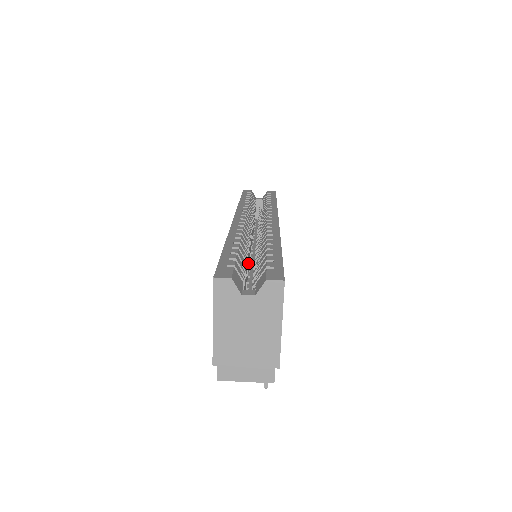
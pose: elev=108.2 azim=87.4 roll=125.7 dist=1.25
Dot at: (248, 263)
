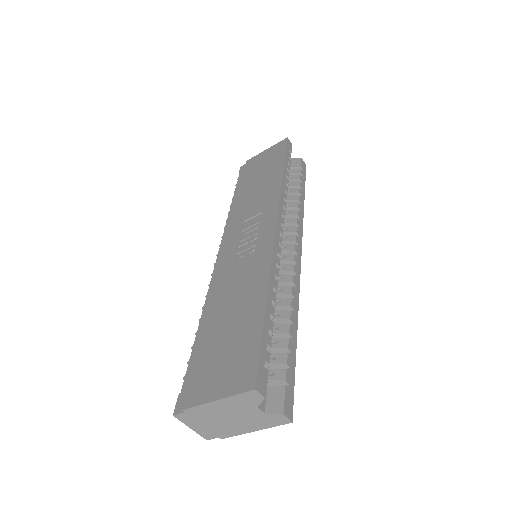
Dot at: occluded
